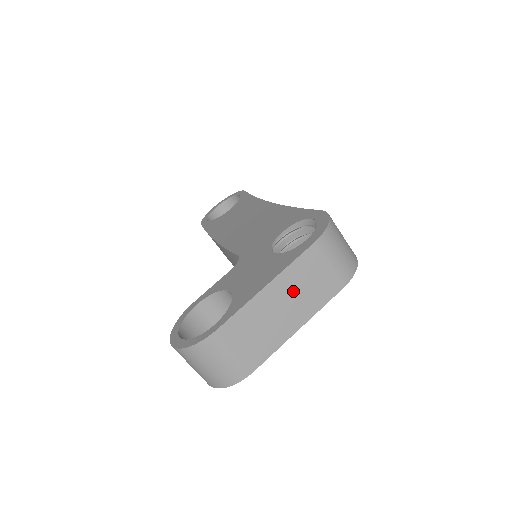
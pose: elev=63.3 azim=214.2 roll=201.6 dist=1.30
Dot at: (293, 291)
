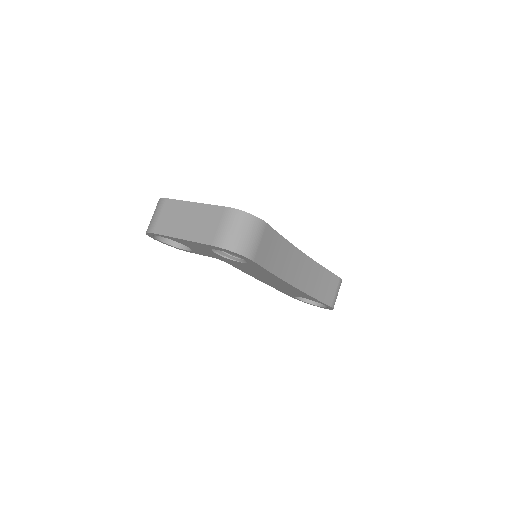
Dot at: (198, 218)
